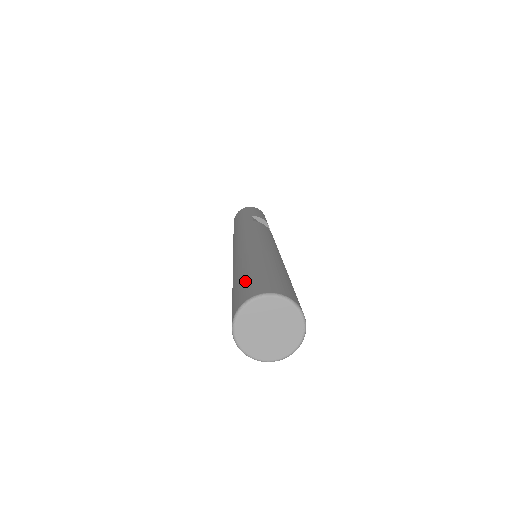
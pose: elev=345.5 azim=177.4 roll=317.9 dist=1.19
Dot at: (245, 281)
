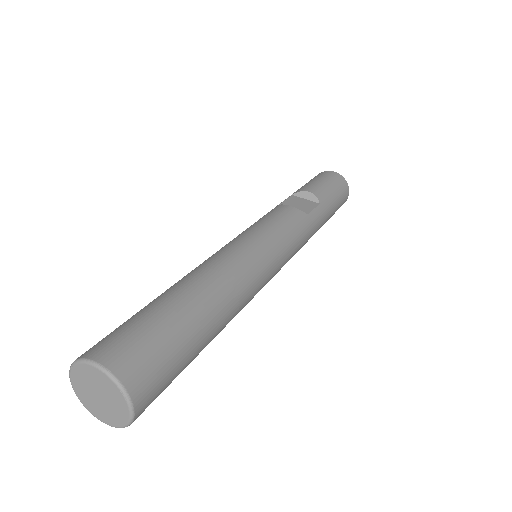
Dot at: occluded
